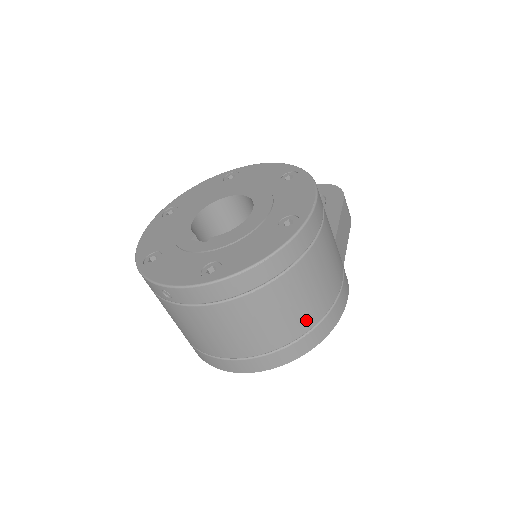
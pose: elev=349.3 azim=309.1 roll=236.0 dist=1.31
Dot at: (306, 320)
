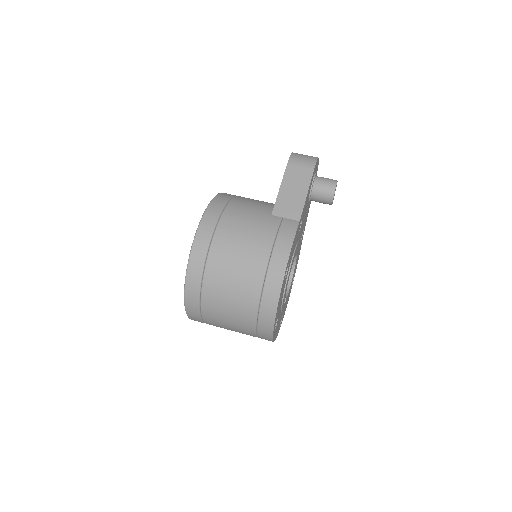
Dot at: (250, 293)
